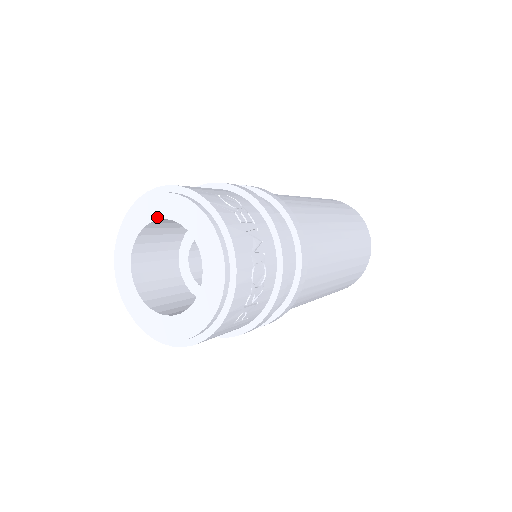
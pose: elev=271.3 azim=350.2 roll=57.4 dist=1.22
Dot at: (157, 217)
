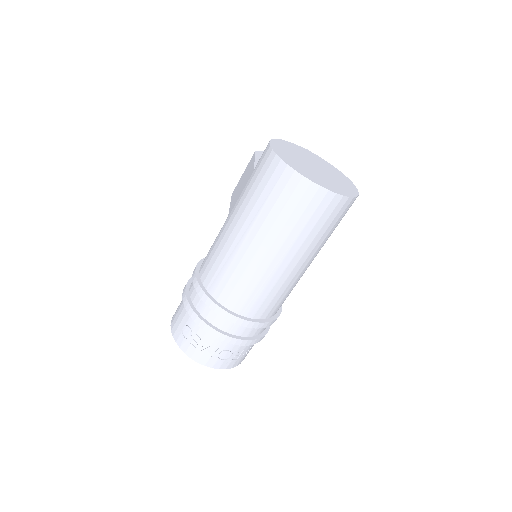
Dot at: occluded
